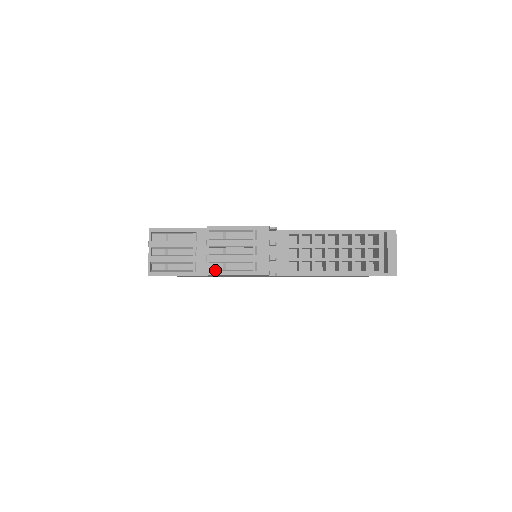
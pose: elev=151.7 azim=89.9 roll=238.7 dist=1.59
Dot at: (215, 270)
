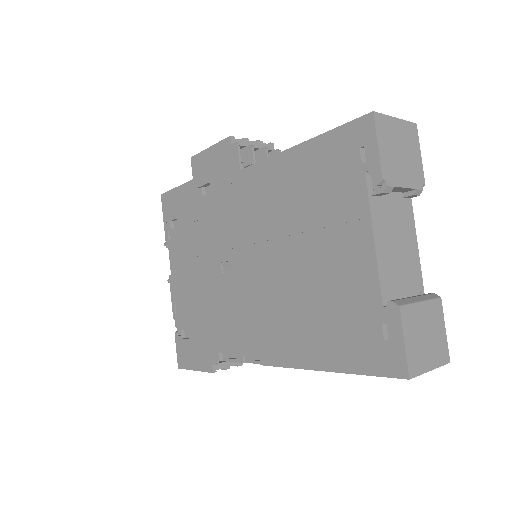
Dot at: occluded
